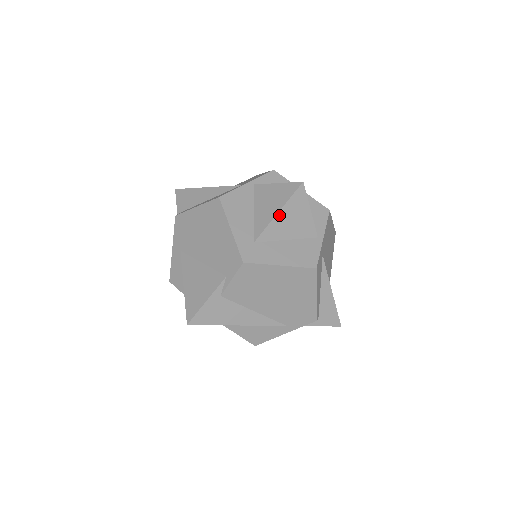
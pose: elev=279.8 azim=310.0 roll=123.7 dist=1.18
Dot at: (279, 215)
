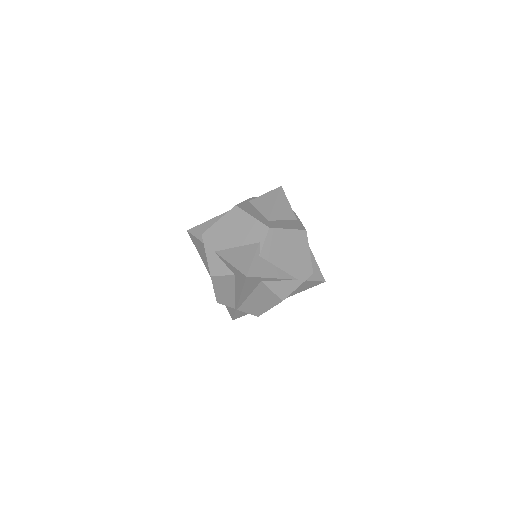
Dot at: (275, 205)
